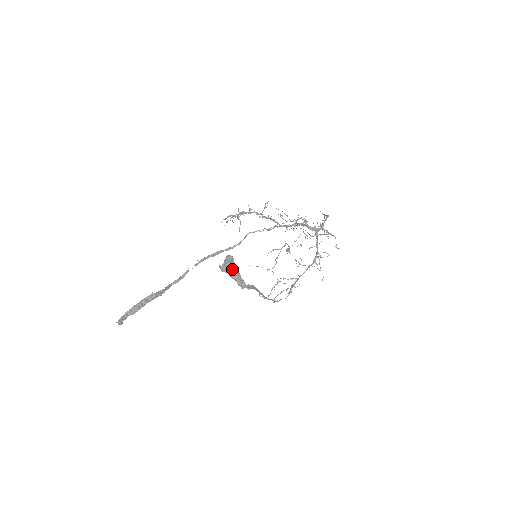
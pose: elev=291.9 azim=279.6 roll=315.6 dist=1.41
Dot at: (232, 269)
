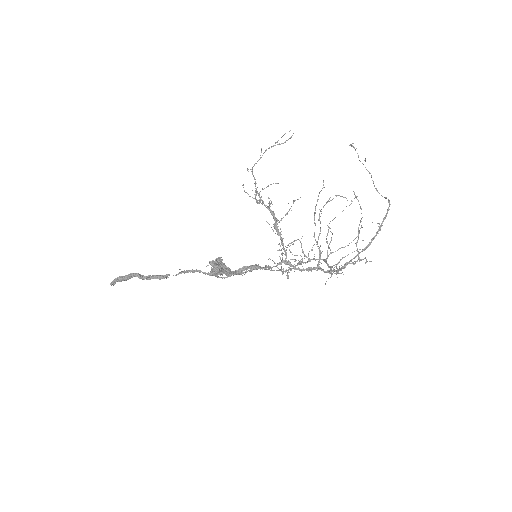
Dot at: (222, 266)
